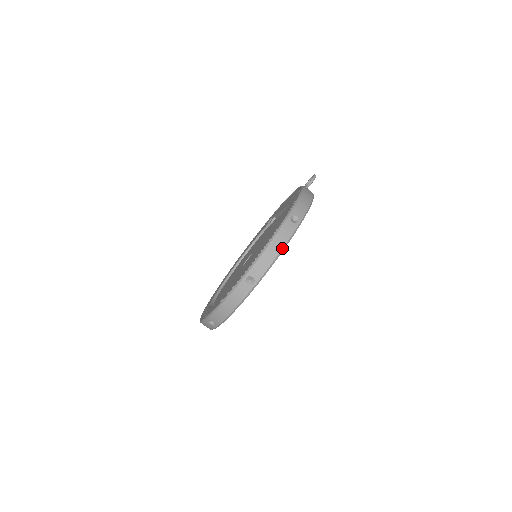
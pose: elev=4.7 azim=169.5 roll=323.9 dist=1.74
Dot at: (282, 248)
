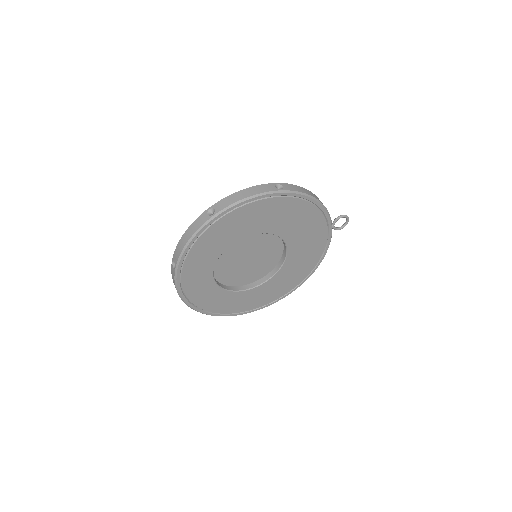
Dot at: (251, 195)
